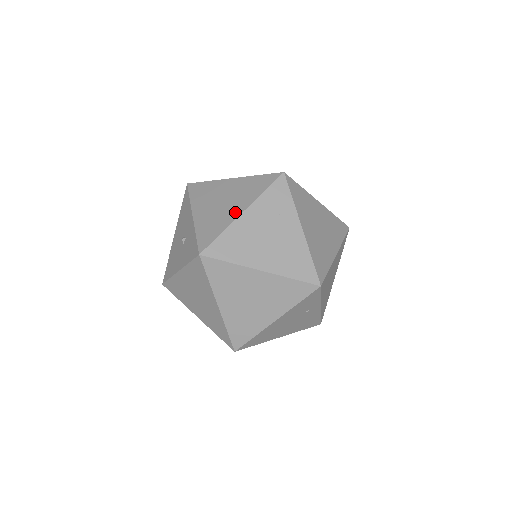
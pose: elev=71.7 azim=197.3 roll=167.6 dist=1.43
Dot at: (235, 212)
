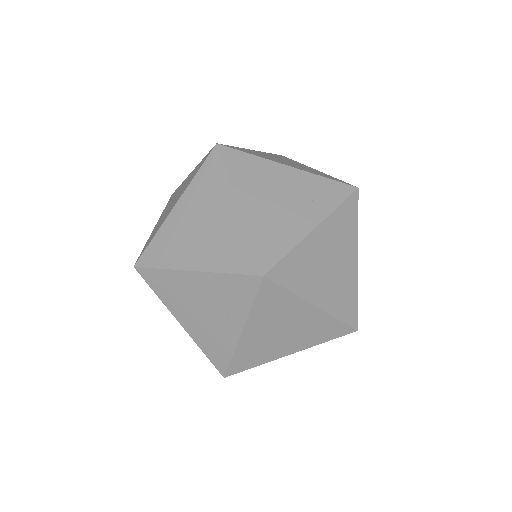
Dot at: (283, 163)
